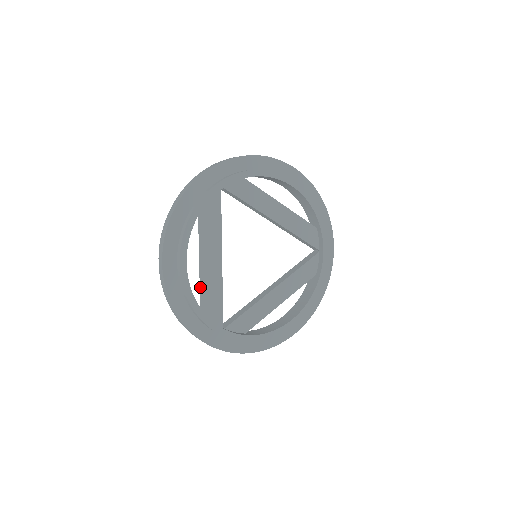
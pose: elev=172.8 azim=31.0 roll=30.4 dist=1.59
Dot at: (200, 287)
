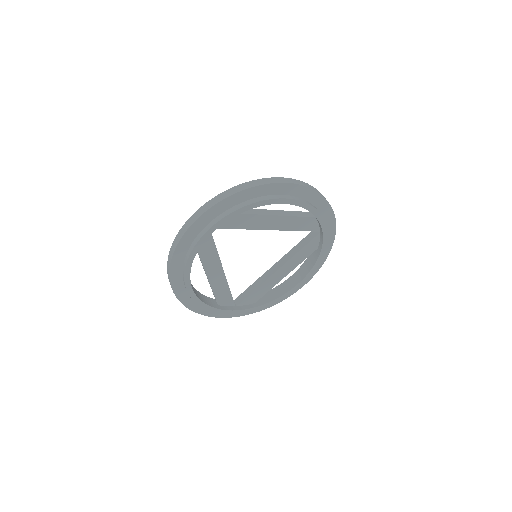
Dot at: occluded
